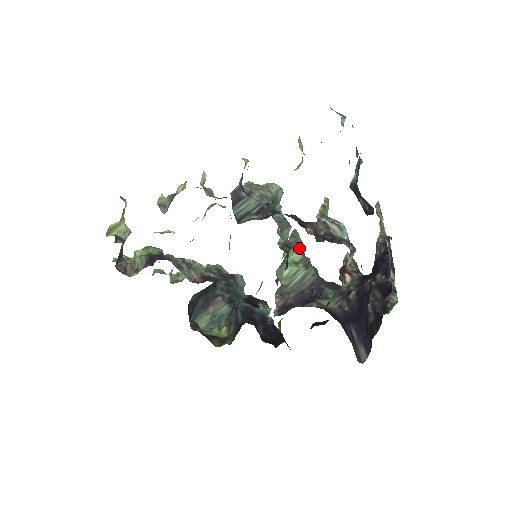
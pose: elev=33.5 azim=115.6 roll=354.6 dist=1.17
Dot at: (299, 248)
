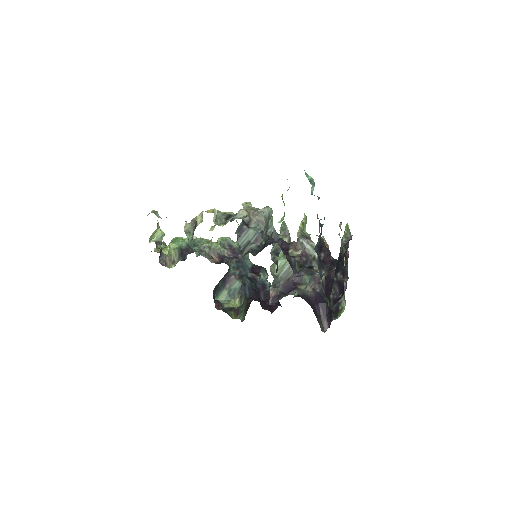
Dot at: (287, 241)
